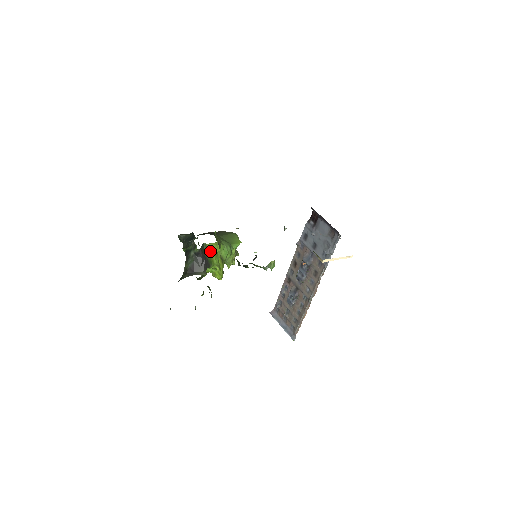
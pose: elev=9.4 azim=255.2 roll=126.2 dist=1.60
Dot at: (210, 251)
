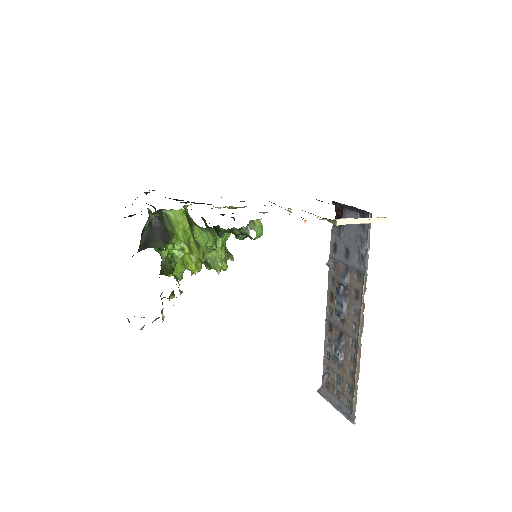
Dot at: (172, 221)
